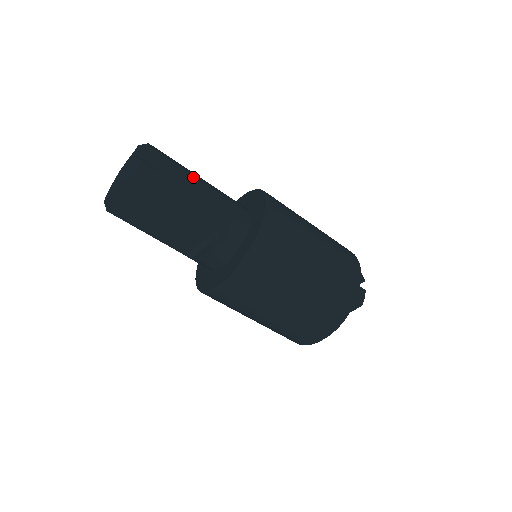
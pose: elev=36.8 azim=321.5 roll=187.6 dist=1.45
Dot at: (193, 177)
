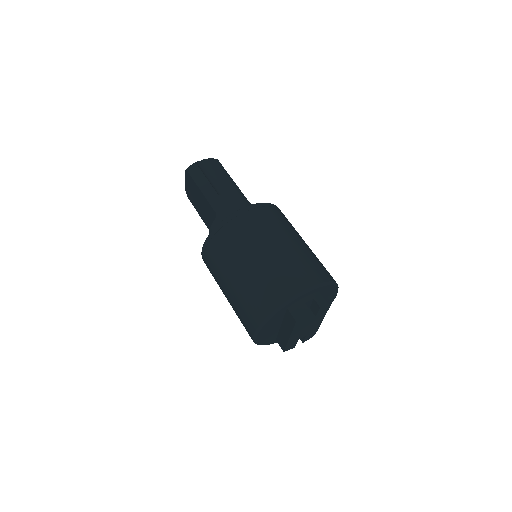
Dot at: (226, 181)
